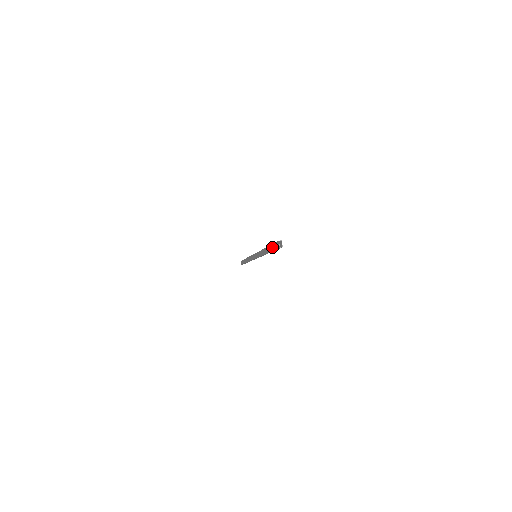
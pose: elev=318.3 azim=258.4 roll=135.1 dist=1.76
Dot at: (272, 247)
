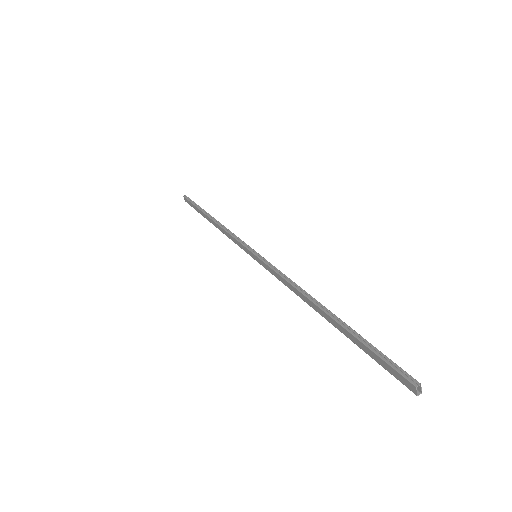
Dot at: (365, 349)
